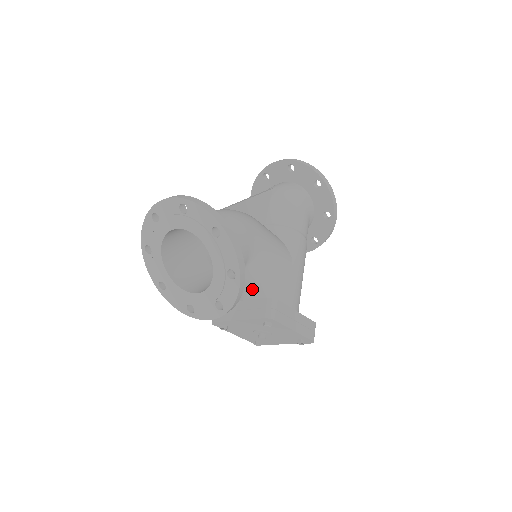
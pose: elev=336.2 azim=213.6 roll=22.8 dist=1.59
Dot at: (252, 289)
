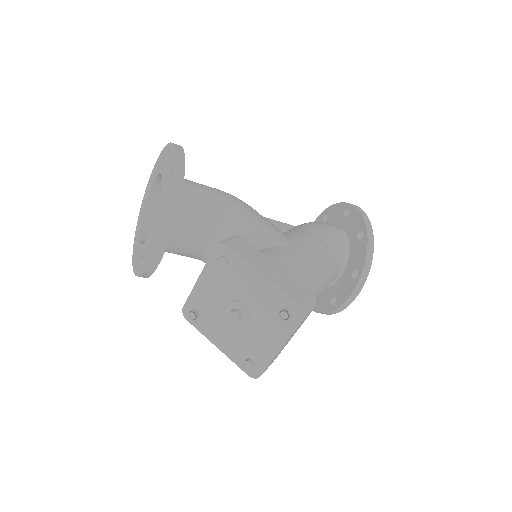
Dot at: occluded
